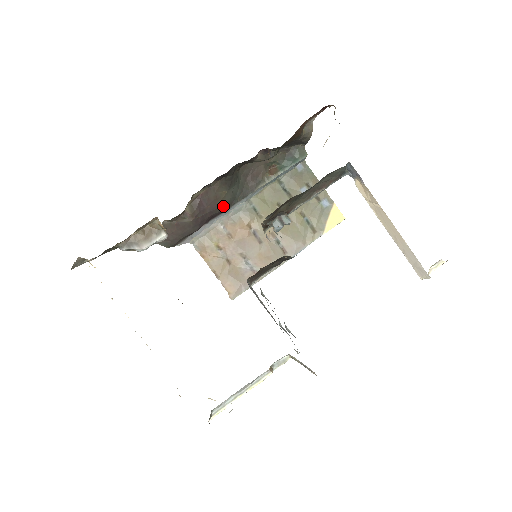
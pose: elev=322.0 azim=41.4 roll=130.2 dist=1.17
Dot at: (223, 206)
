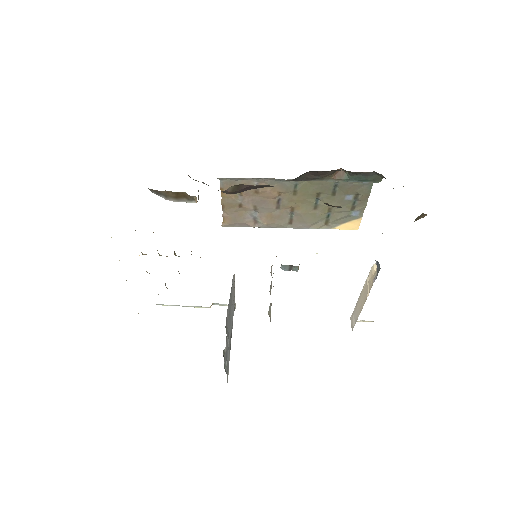
Dot at: occluded
